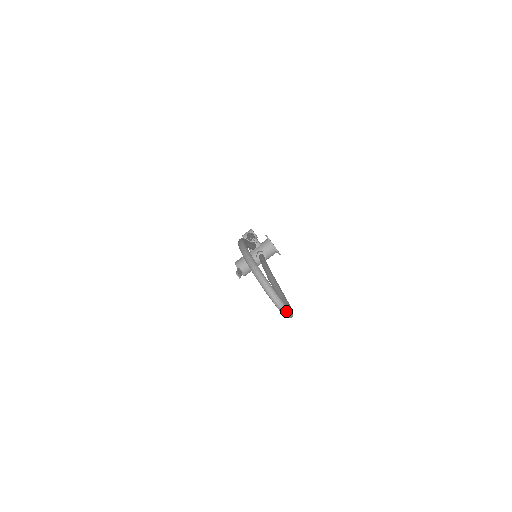
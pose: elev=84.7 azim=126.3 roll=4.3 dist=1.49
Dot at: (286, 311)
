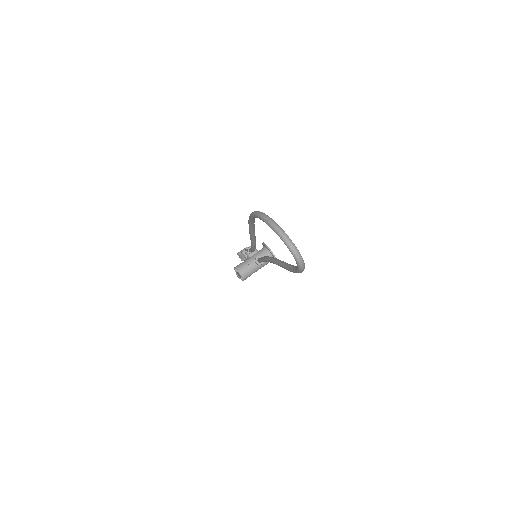
Dot at: (300, 258)
